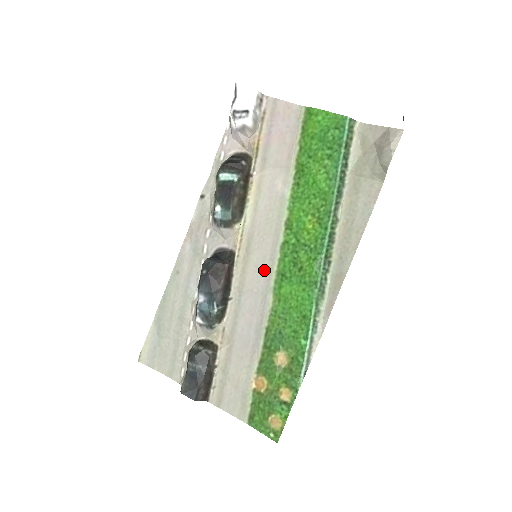
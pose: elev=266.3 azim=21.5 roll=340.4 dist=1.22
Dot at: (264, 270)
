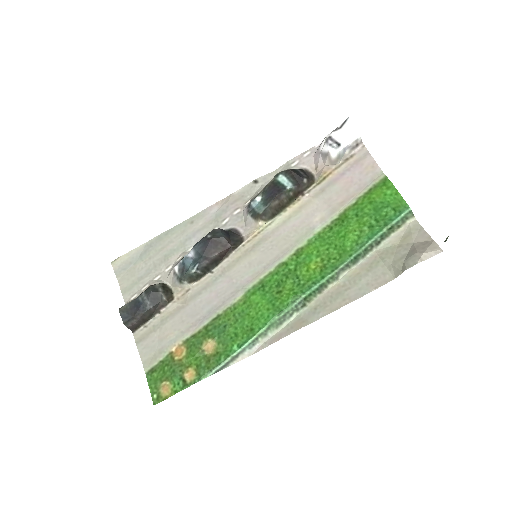
Dot at: (253, 271)
